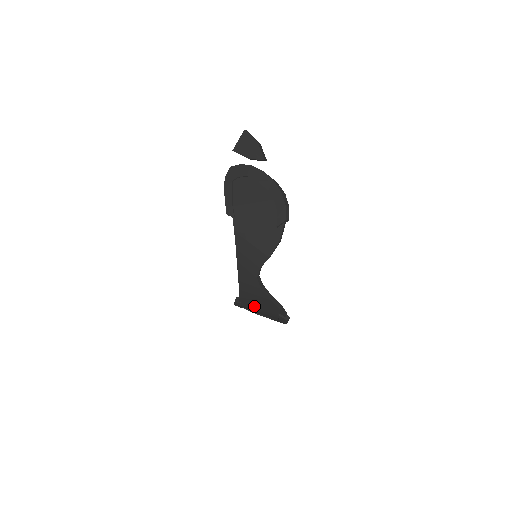
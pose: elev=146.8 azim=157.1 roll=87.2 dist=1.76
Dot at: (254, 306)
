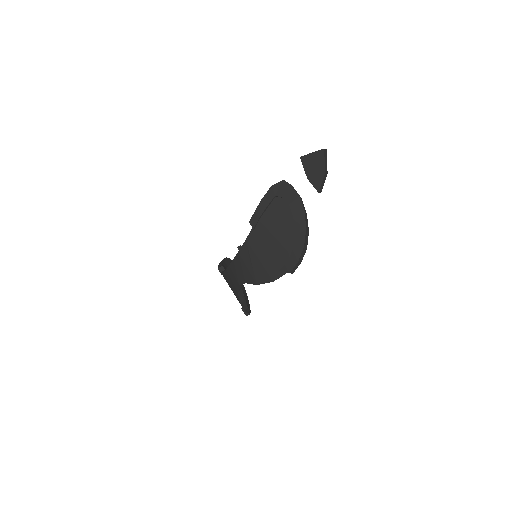
Dot at: occluded
